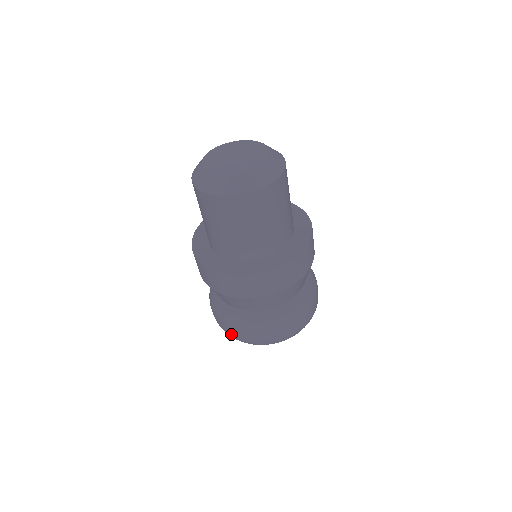
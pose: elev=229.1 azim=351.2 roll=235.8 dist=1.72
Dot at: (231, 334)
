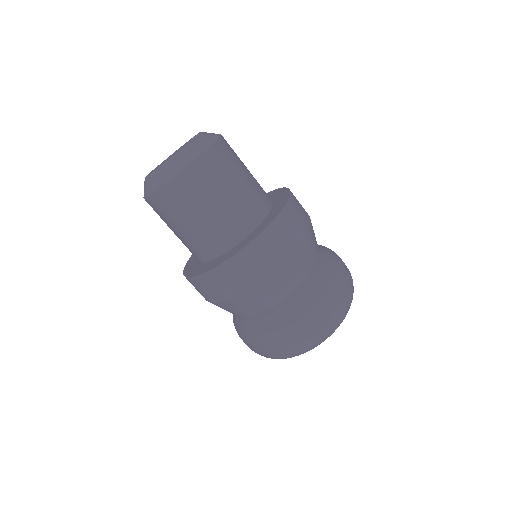
Dot at: (252, 350)
